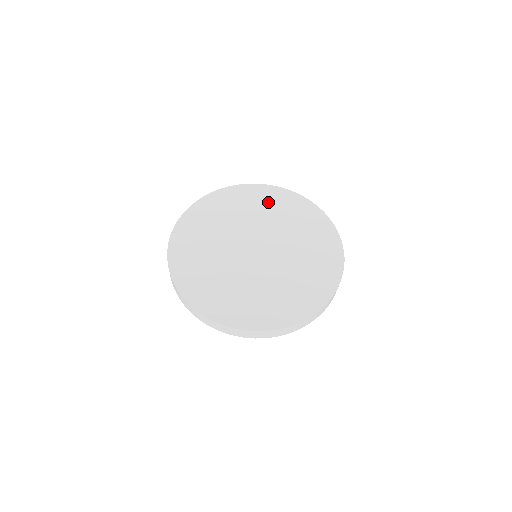
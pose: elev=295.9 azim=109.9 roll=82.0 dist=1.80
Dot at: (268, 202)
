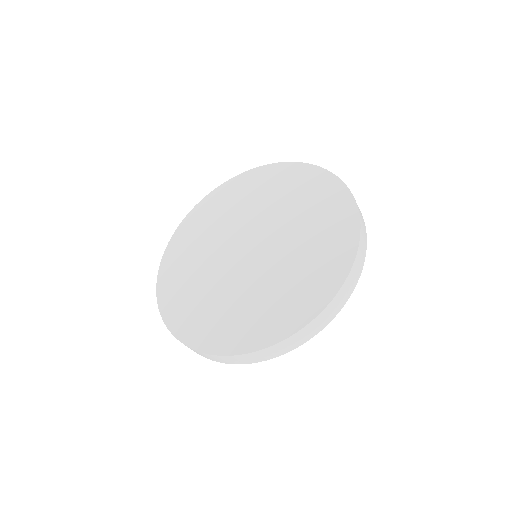
Dot at: (299, 189)
